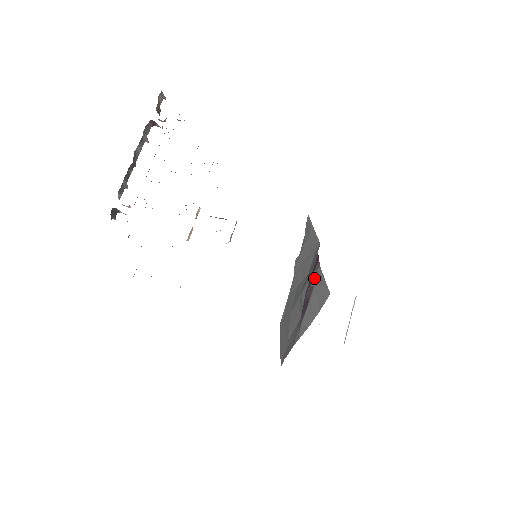
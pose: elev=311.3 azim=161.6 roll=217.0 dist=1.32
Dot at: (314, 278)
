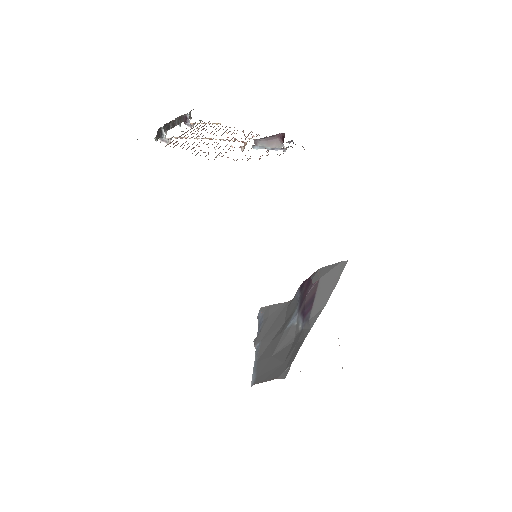
Dot at: (315, 278)
